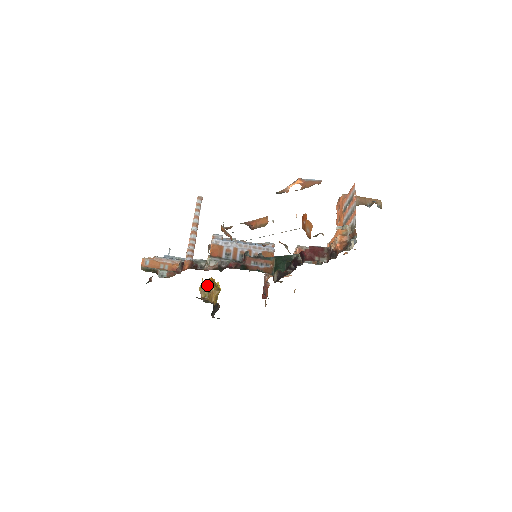
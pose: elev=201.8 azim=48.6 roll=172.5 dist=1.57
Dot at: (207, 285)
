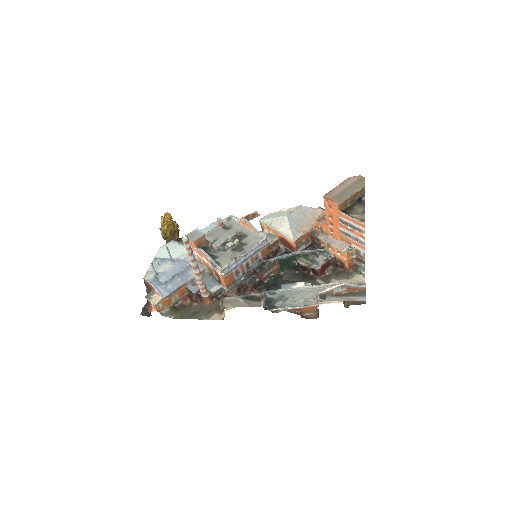
Dot at: (167, 231)
